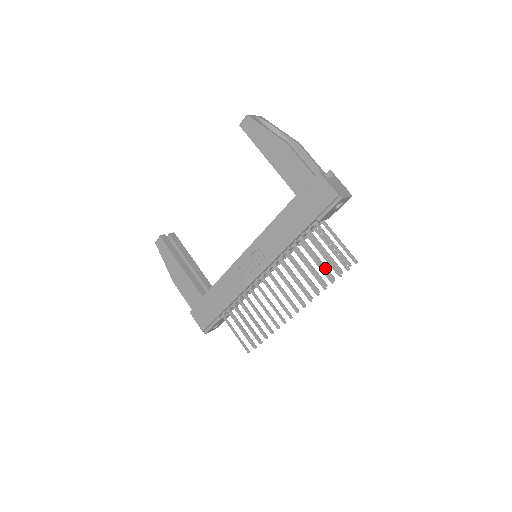
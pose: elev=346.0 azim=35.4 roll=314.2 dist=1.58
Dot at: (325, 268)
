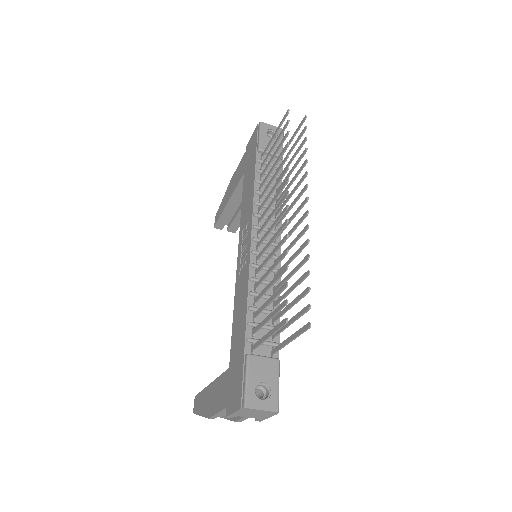
Dot at: (280, 145)
